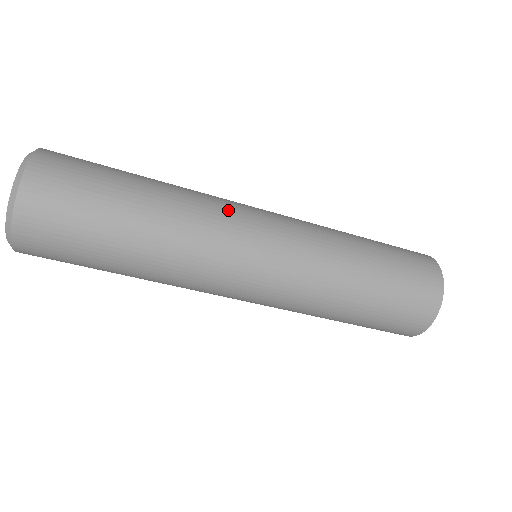
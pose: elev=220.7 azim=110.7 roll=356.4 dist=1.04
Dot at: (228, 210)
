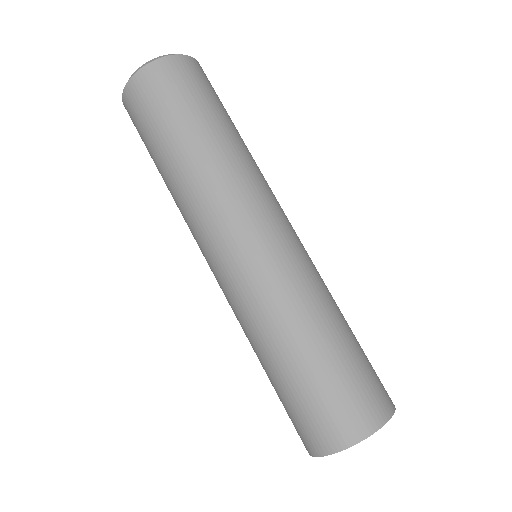
Dot at: occluded
